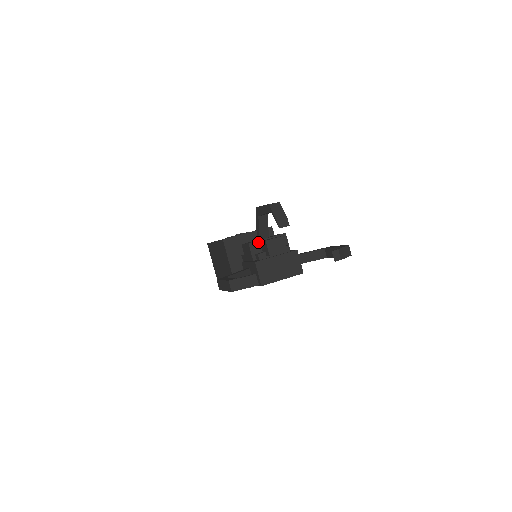
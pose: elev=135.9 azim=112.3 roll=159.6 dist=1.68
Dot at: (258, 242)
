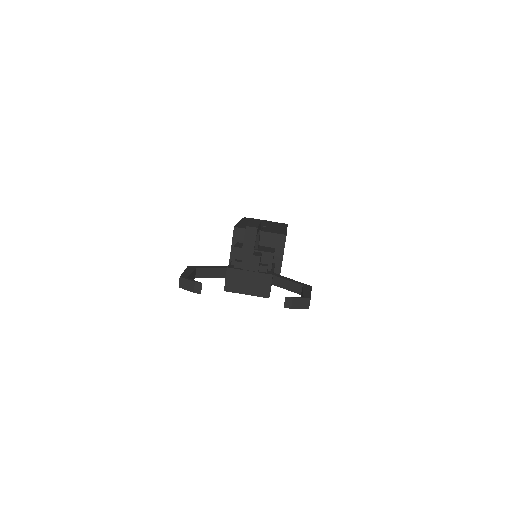
Dot at: occluded
